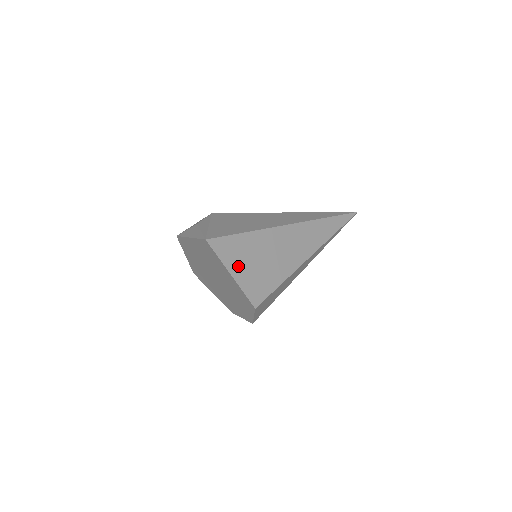
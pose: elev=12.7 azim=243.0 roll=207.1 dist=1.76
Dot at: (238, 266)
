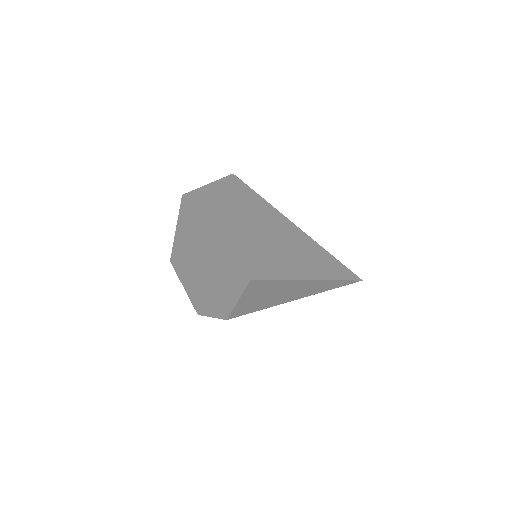
Dot at: (251, 225)
